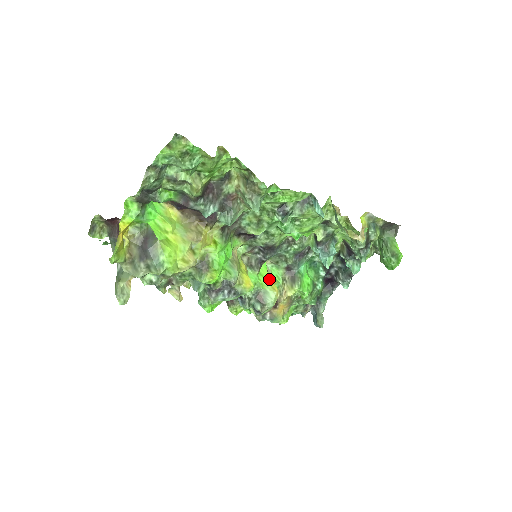
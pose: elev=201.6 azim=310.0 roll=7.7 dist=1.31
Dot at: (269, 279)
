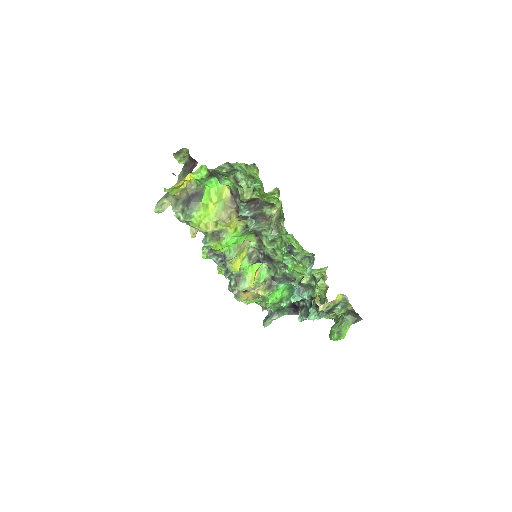
Dot at: (254, 274)
